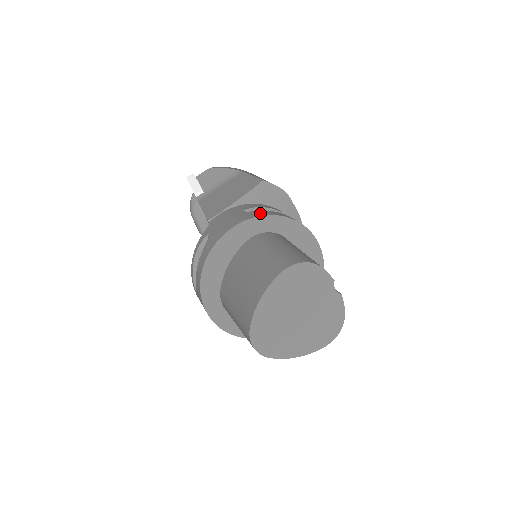
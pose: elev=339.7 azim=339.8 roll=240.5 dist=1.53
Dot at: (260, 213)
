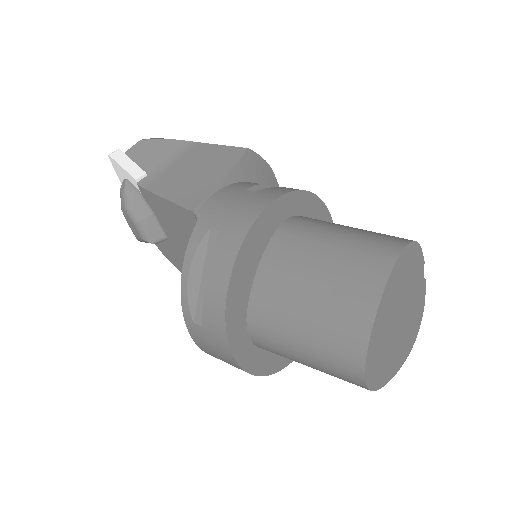
Dot at: (281, 189)
